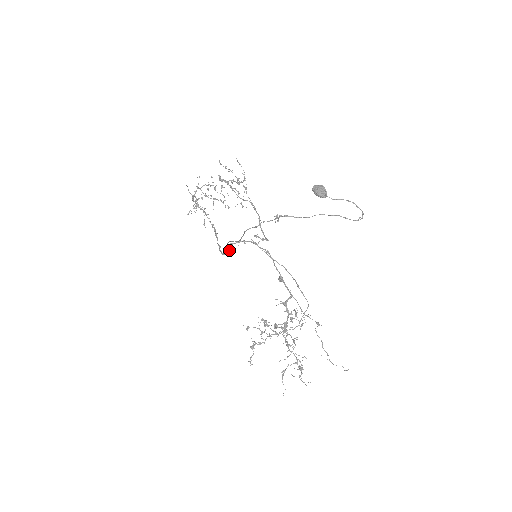
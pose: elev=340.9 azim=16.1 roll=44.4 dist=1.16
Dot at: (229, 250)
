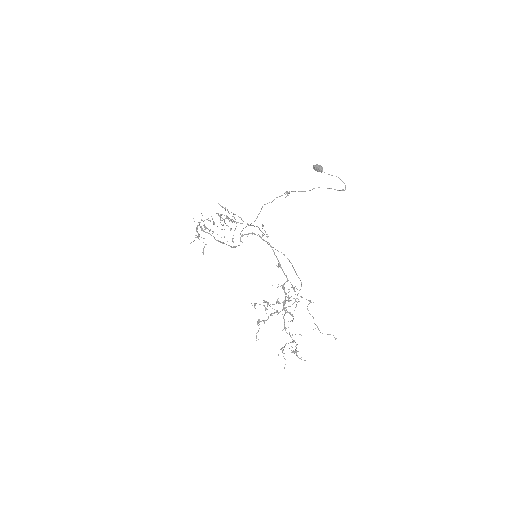
Dot at: (240, 241)
